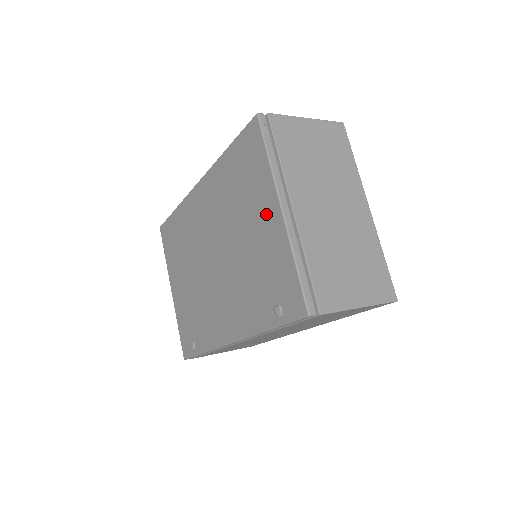
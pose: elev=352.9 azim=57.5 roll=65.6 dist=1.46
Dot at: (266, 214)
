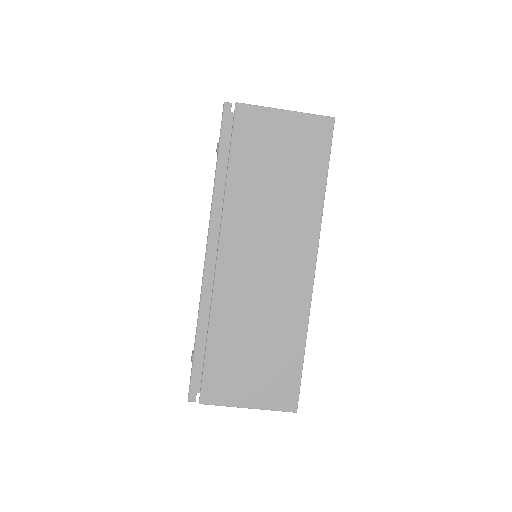
Dot at: occluded
